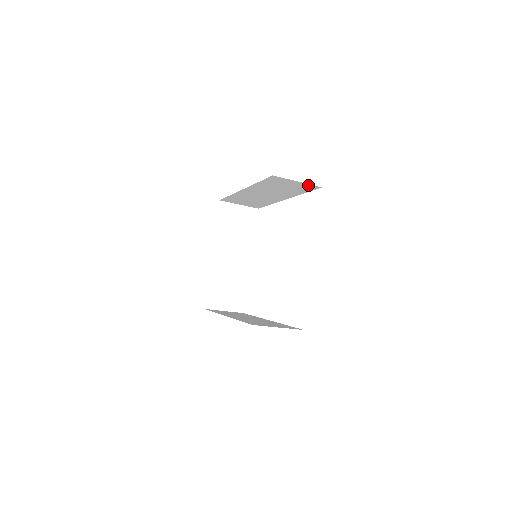
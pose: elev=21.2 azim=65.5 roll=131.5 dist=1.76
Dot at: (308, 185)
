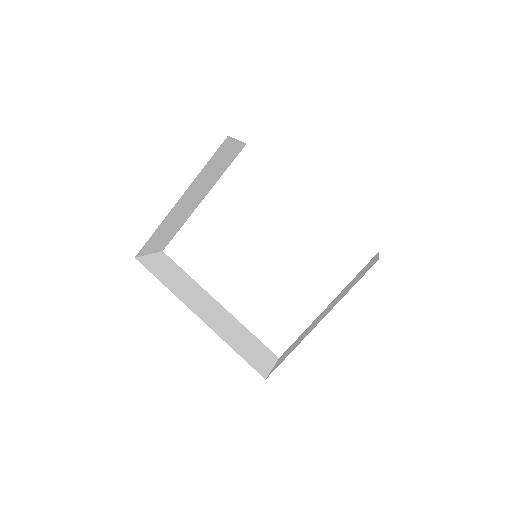
Dot at: occluded
